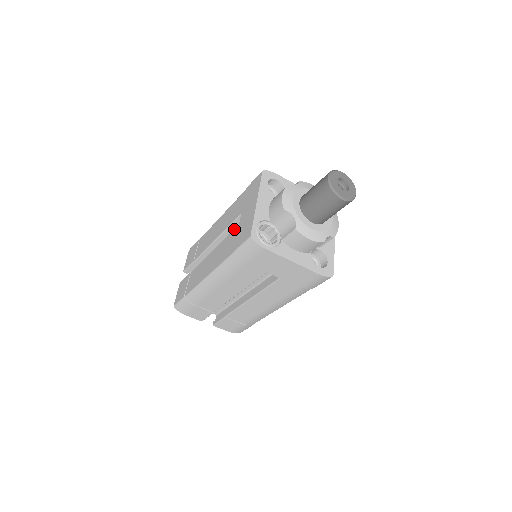
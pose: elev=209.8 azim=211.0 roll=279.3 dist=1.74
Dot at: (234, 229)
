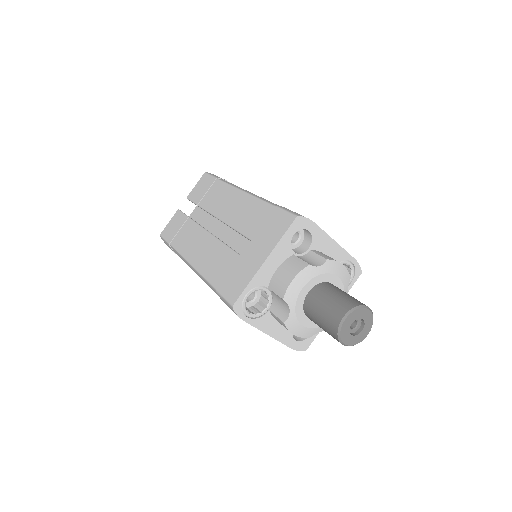
Dot at: (234, 251)
